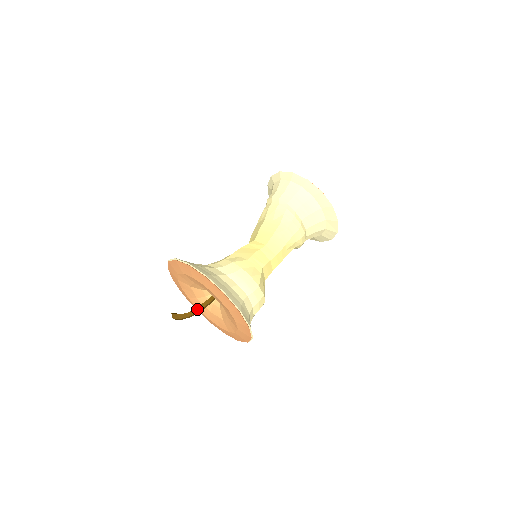
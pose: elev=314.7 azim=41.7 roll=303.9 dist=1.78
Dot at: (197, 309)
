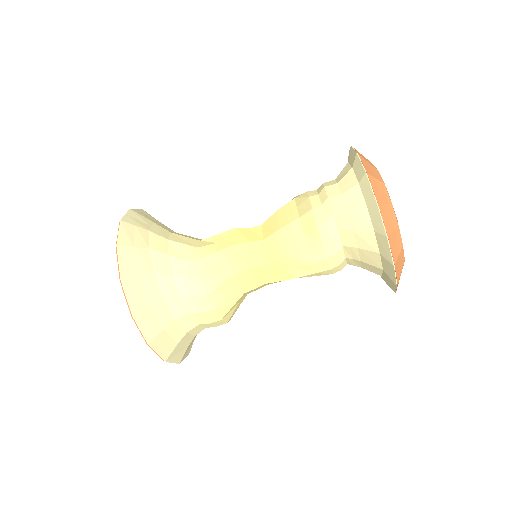
Dot at: occluded
